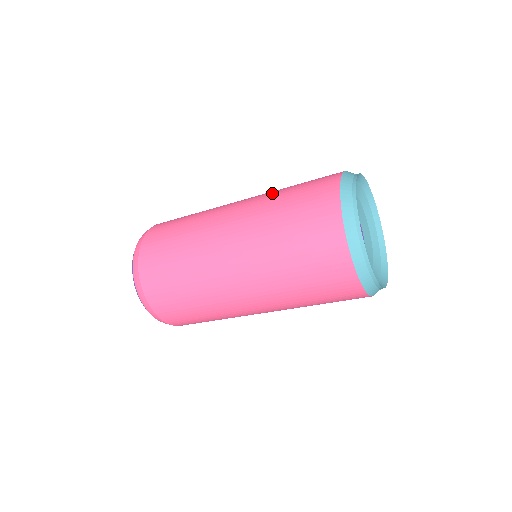
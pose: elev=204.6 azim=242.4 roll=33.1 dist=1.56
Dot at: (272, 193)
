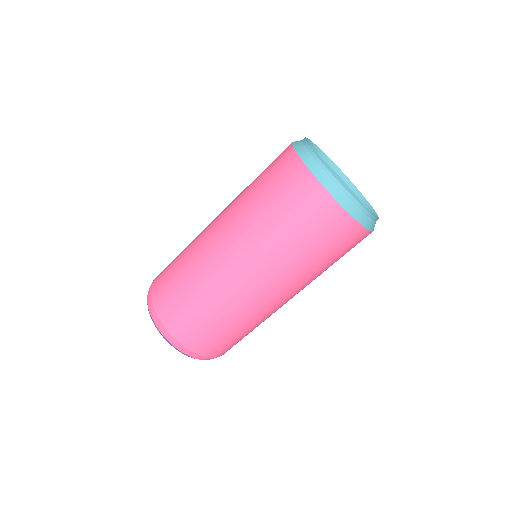
Dot at: (243, 199)
